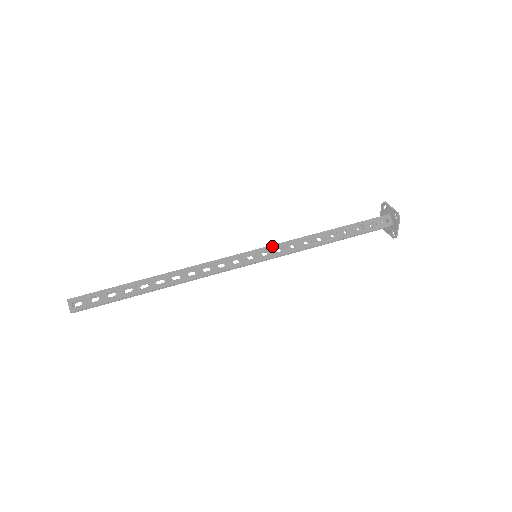
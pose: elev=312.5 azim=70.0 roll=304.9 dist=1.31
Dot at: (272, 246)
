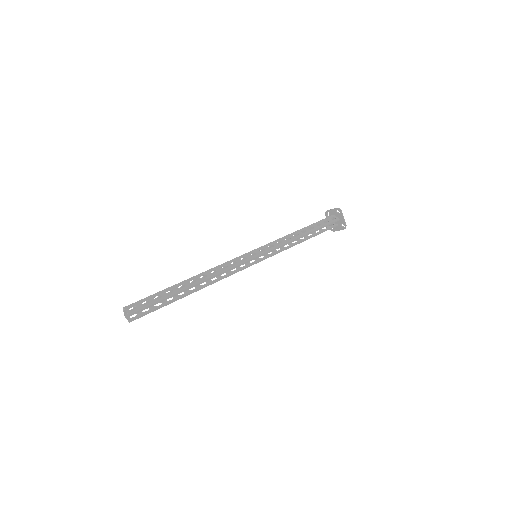
Dot at: (264, 246)
